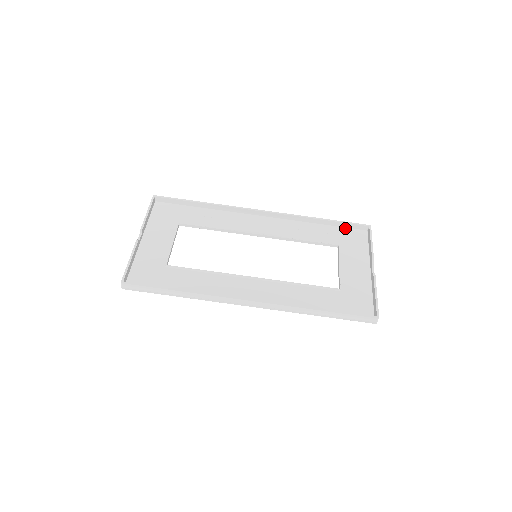
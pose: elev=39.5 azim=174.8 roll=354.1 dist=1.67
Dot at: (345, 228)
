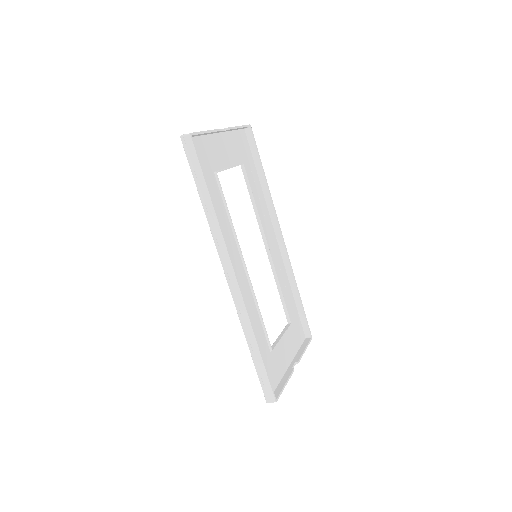
Dot at: (300, 318)
